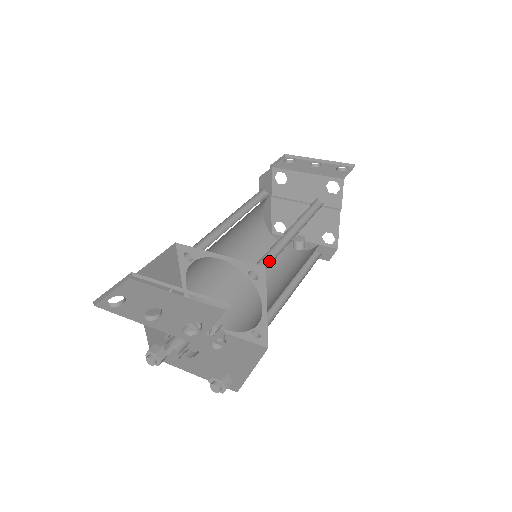
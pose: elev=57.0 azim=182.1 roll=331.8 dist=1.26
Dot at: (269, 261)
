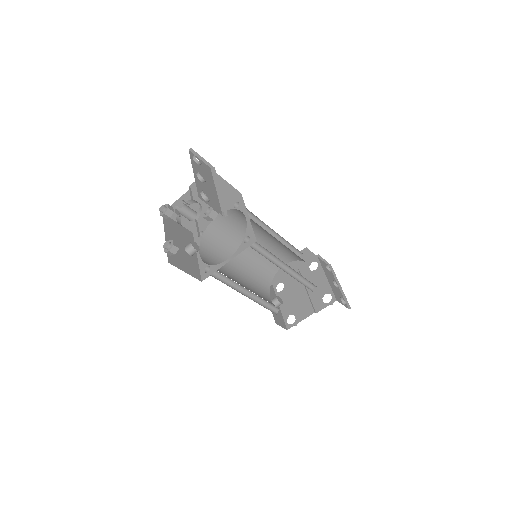
Dot at: (259, 252)
